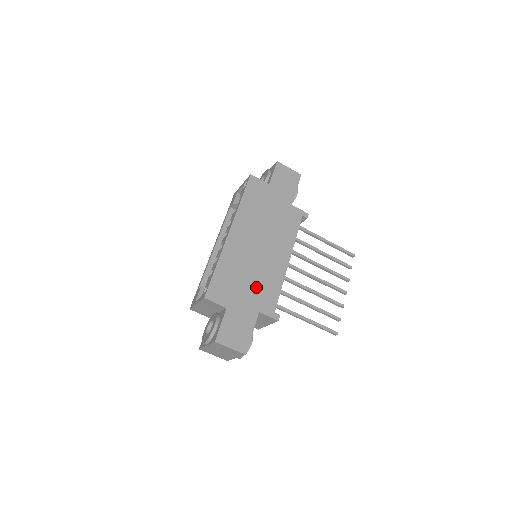
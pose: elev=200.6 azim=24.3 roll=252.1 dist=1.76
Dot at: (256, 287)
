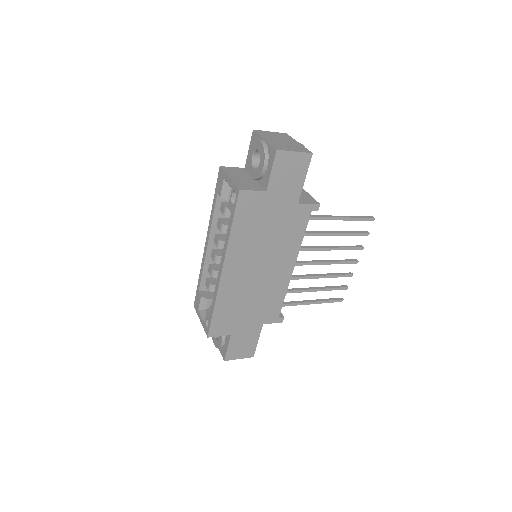
Dot at: (258, 307)
